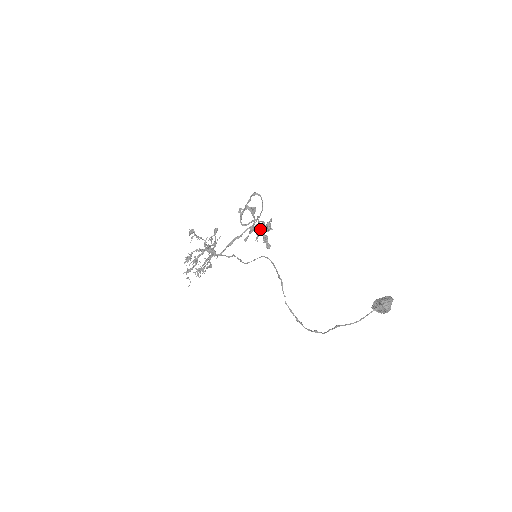
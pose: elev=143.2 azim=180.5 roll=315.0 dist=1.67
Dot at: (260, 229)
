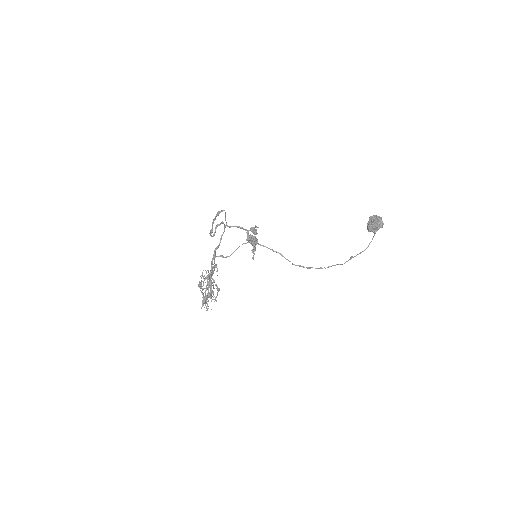
Dot at: (248, 237)
